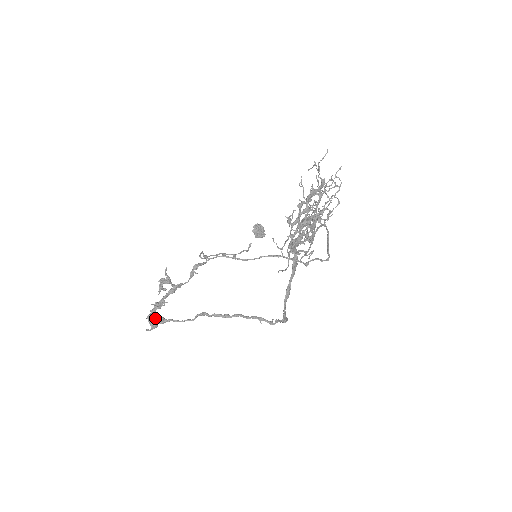
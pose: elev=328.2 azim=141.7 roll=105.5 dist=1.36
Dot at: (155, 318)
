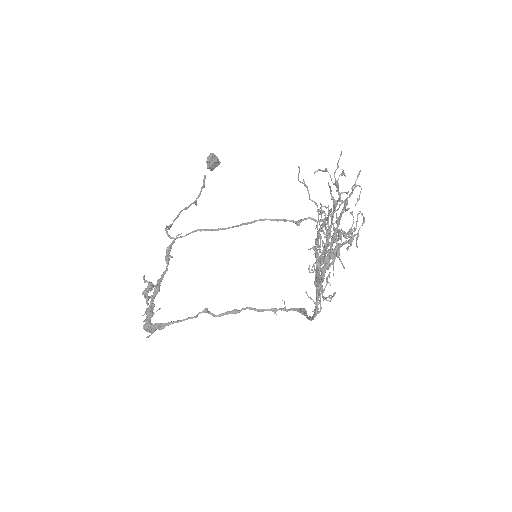
Dot at: (153, 327)
